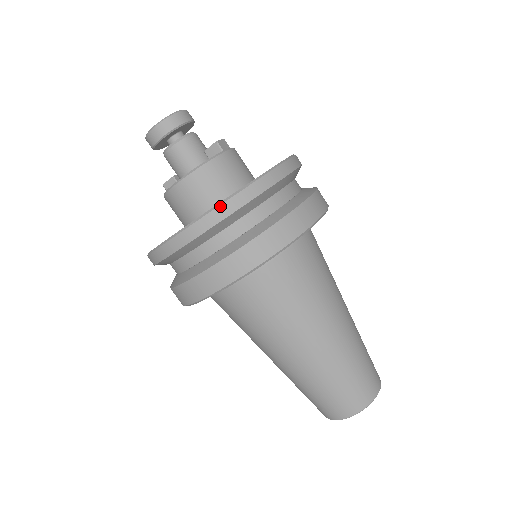
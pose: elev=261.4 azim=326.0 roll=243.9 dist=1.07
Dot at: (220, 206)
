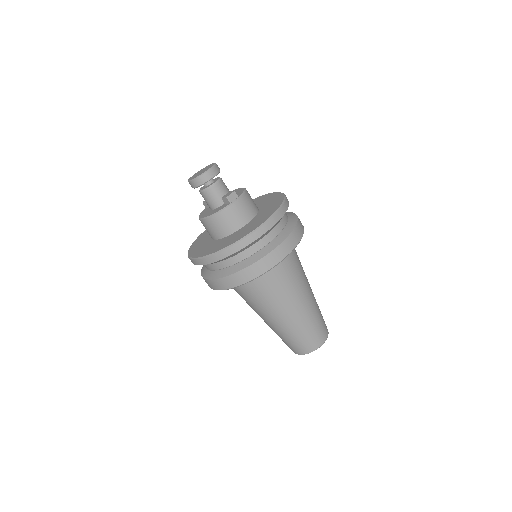
Dot at: (214, 255)
